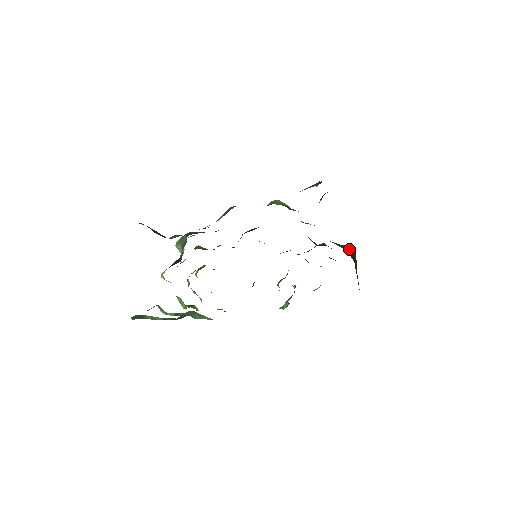
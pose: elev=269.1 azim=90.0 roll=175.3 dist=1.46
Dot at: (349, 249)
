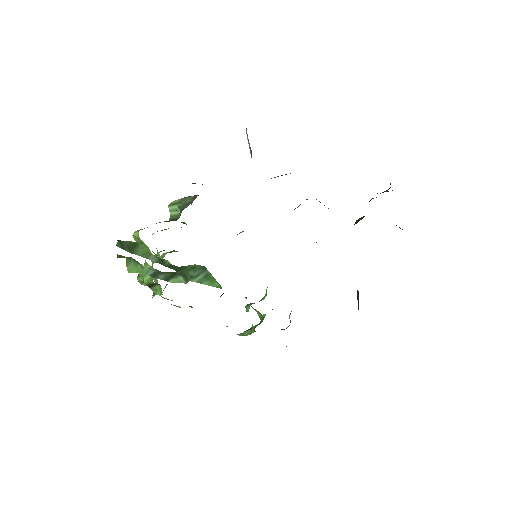
Dot at: occluded
